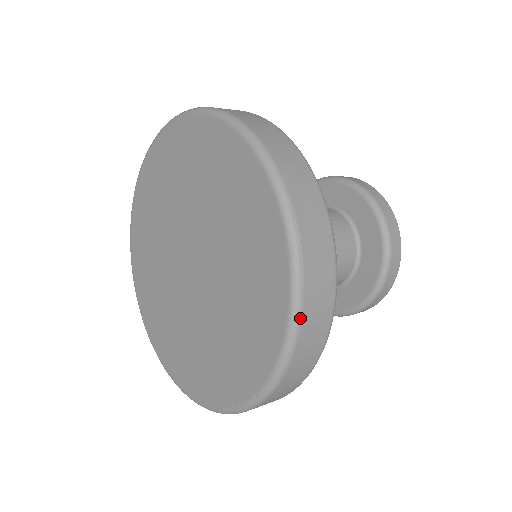
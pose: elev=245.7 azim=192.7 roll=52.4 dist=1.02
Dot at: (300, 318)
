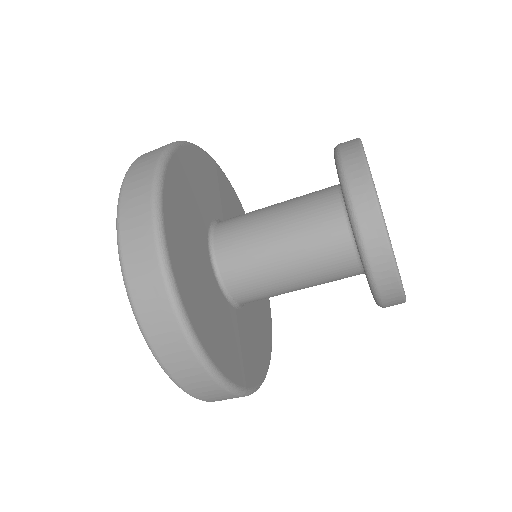
Dot at: (197, 398)
